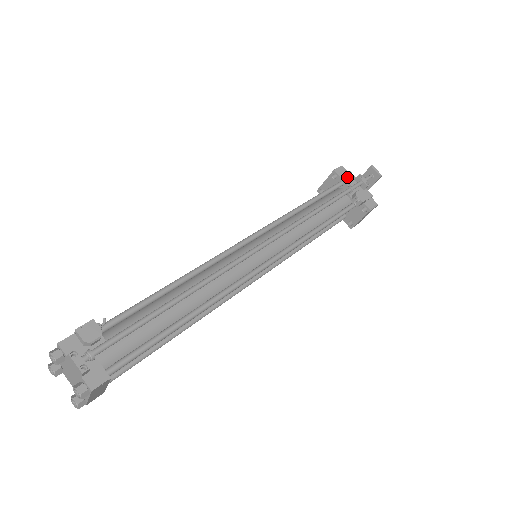
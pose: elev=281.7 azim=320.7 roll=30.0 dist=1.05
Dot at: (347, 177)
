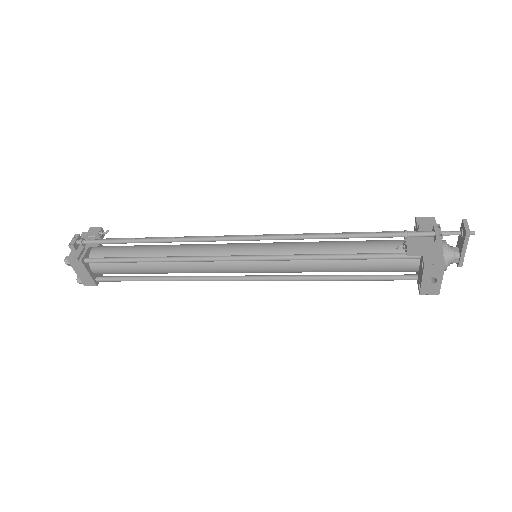
Dot at: (424, 226)
